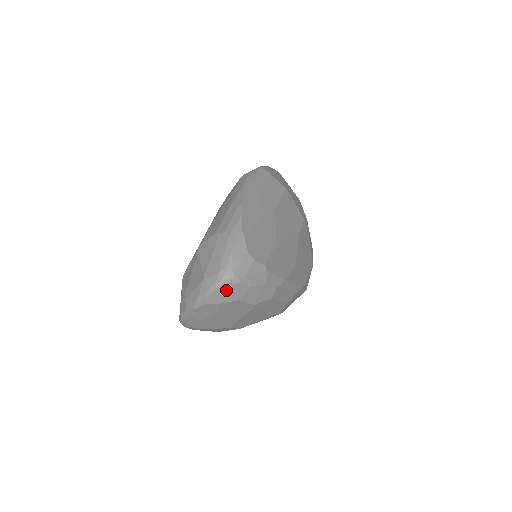
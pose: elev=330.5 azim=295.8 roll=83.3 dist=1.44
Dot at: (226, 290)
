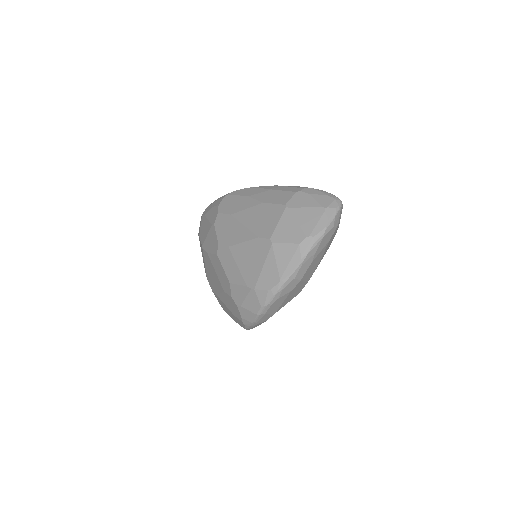
Dot at: (341, 212)
